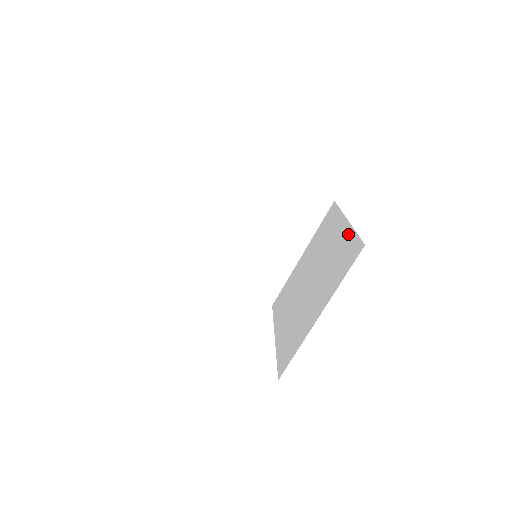
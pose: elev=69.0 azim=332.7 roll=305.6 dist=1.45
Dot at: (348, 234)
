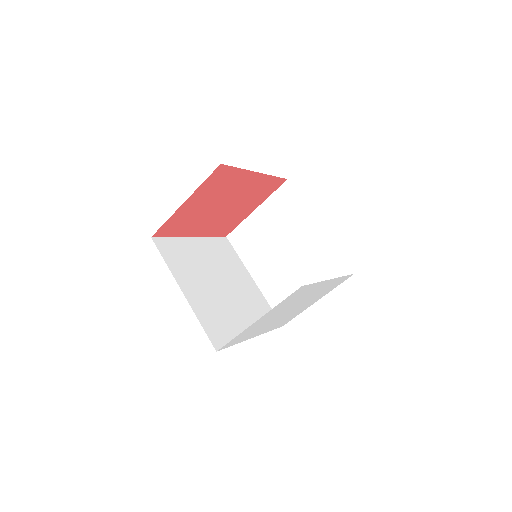
Dot at: occluded
